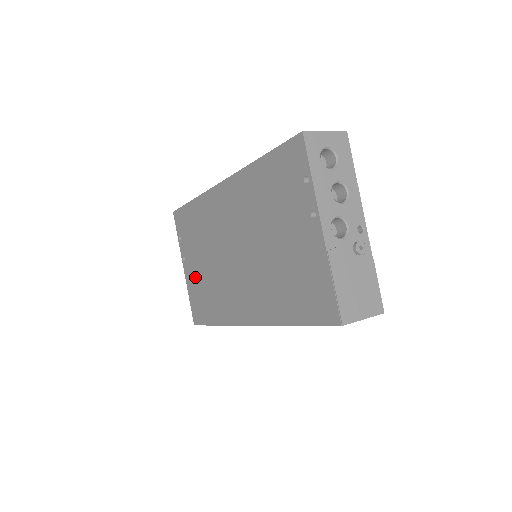
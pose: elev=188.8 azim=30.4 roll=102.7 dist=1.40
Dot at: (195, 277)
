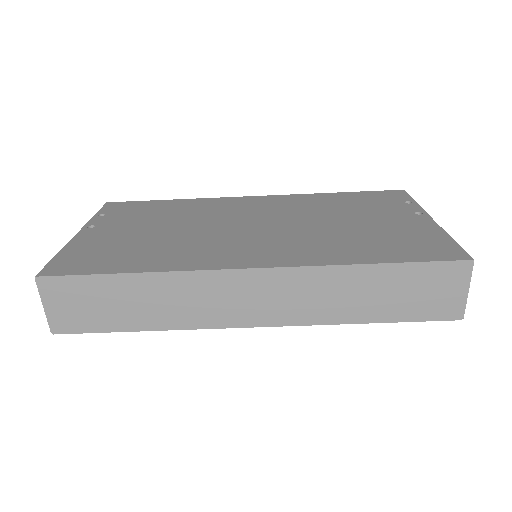
Dot at: (112, 237)
